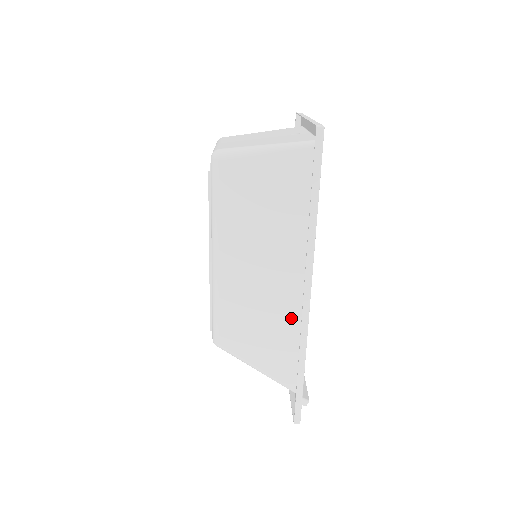
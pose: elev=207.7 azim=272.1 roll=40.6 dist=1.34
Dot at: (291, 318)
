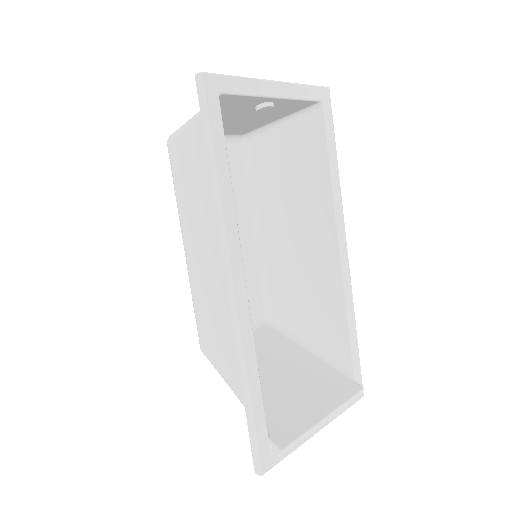
Dot at: occluded
